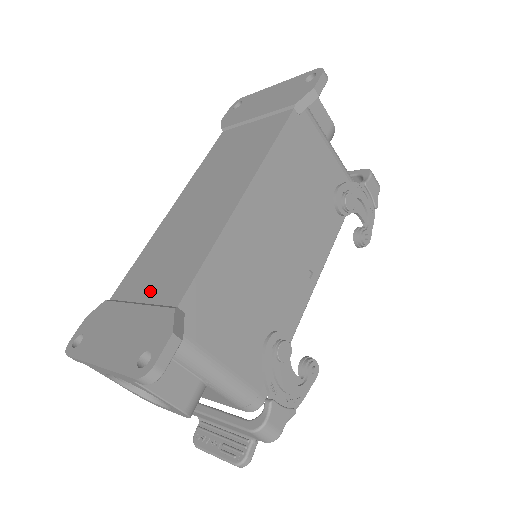
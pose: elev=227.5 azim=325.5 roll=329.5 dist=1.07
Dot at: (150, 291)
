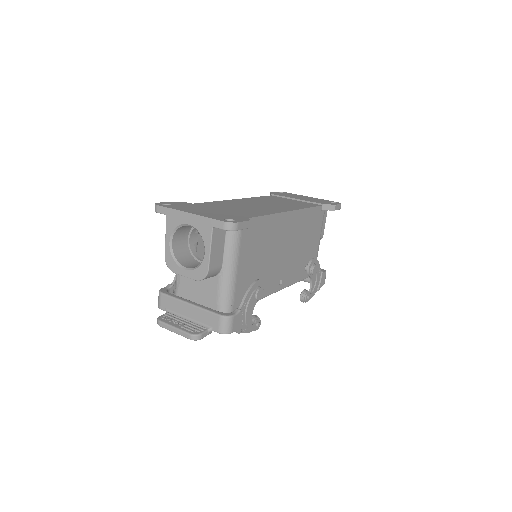
Dot at: (225, 210)
